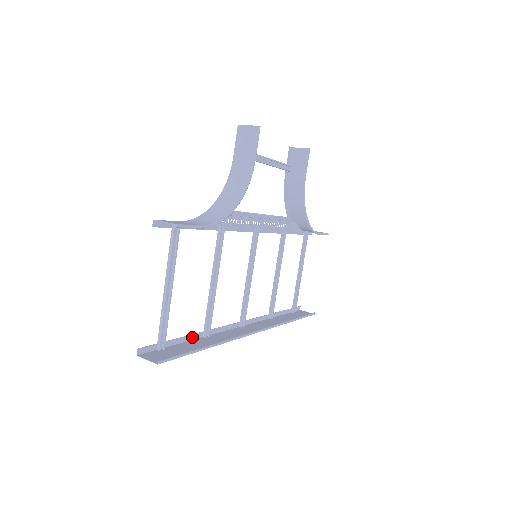
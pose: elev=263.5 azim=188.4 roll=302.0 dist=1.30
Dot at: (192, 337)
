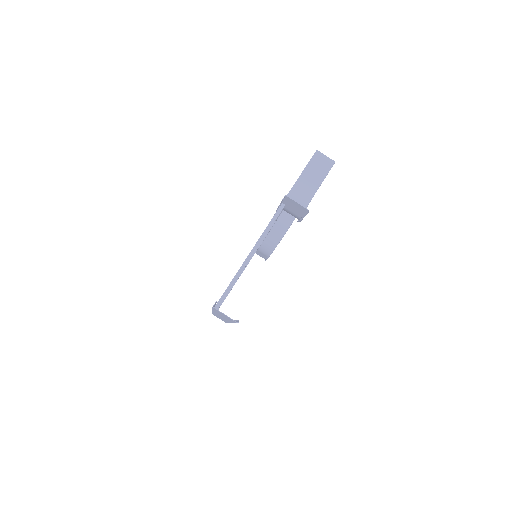
Dot at: occluded
